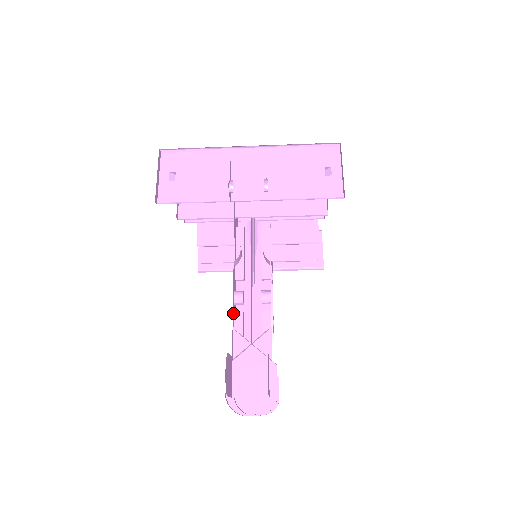
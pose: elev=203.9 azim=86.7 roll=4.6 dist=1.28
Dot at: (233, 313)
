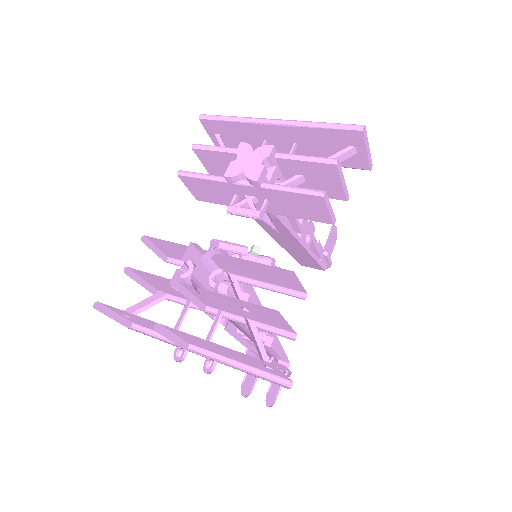
Dot at: (242, 340)
